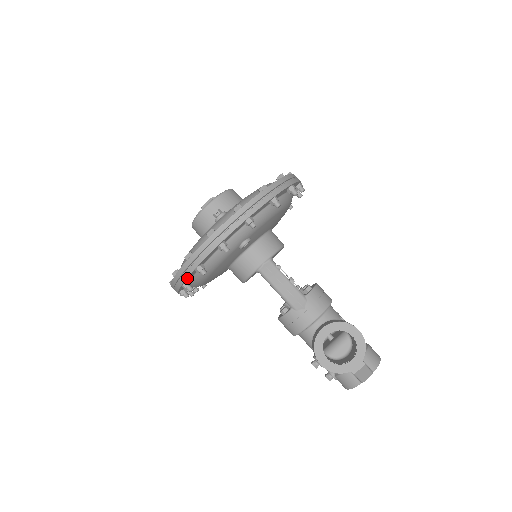
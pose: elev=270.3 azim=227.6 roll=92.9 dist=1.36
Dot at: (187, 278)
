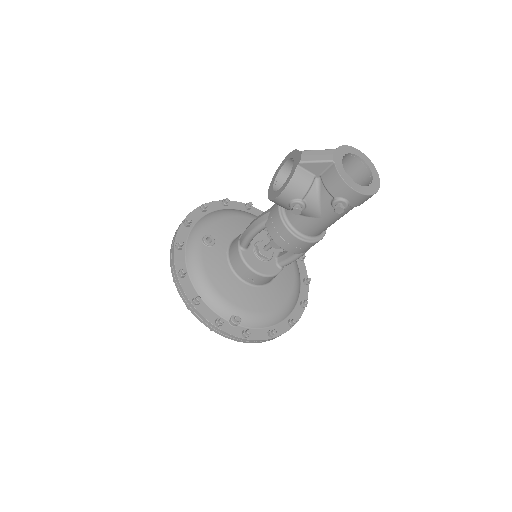
Dot at: (185, 291)
